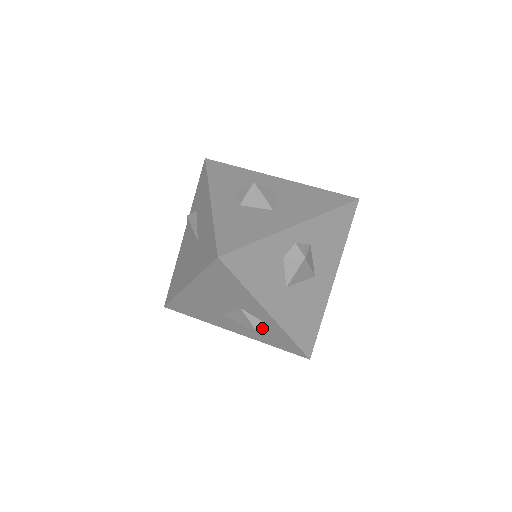
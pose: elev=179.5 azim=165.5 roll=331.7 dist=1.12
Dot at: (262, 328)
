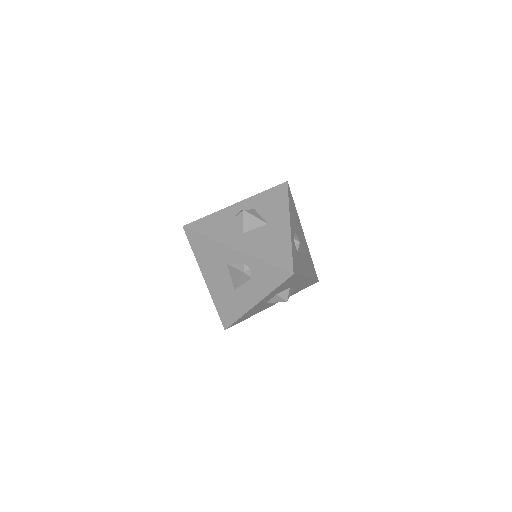
Dot at: (246, 269)
